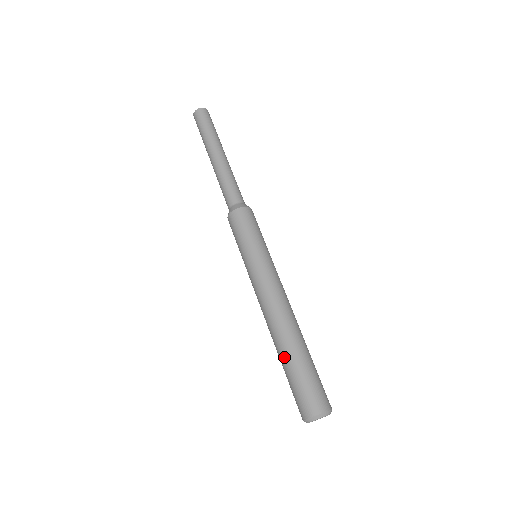
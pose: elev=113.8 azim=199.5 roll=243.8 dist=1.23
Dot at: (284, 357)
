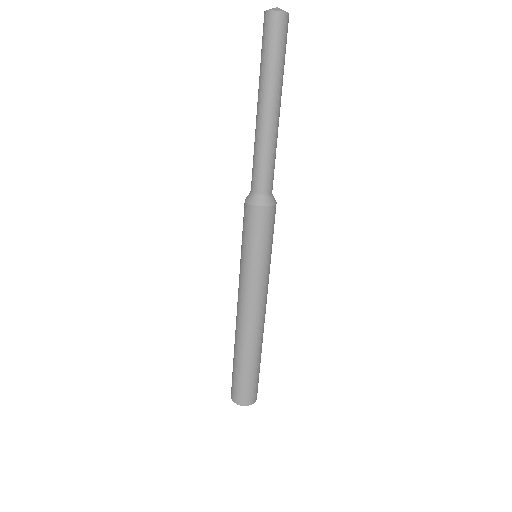
Dot at: (234, 355)
